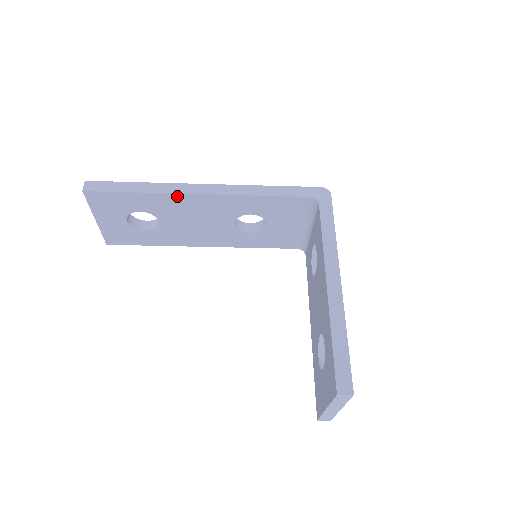
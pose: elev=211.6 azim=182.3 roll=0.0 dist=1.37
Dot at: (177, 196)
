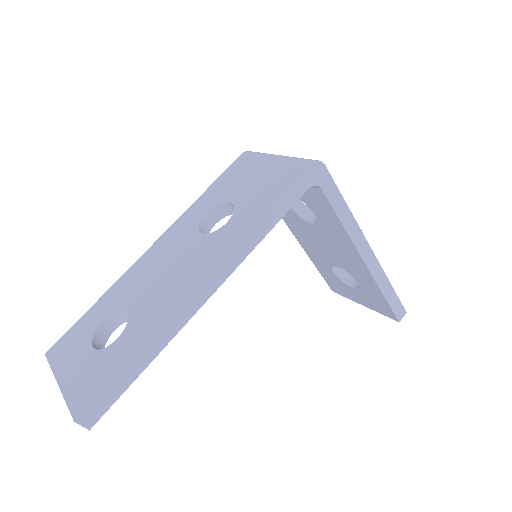
Dot at: (185, 319)
